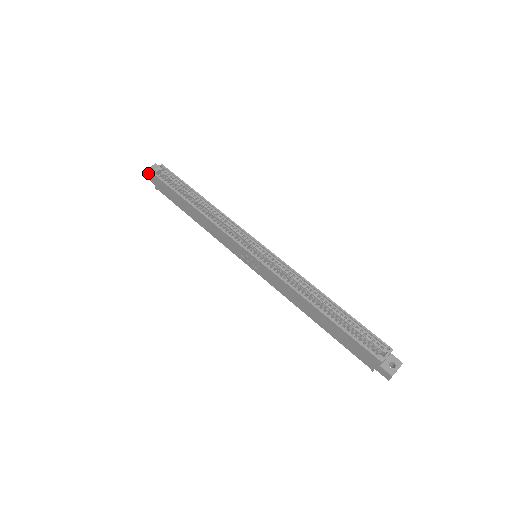
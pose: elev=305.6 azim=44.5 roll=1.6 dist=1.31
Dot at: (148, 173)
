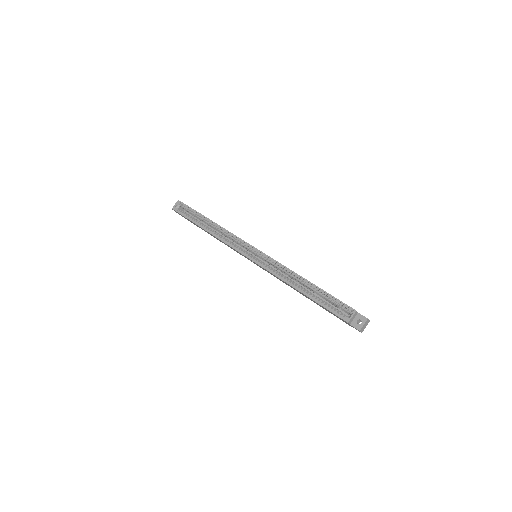
Dot at: occluded
